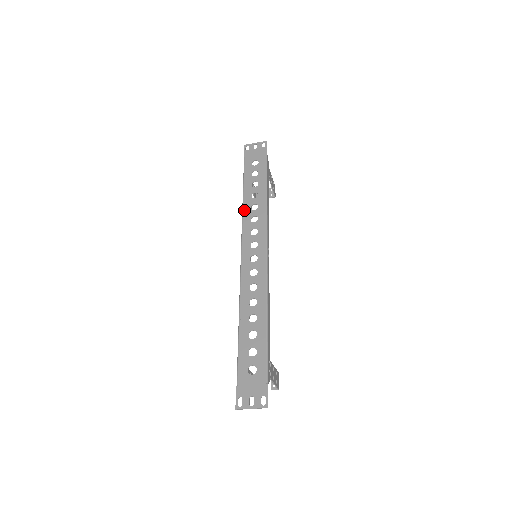
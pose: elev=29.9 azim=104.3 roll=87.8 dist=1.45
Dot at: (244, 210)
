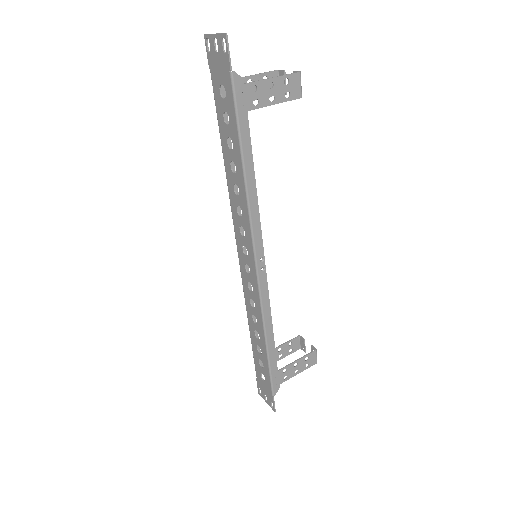
Dot at: (228, 188)
